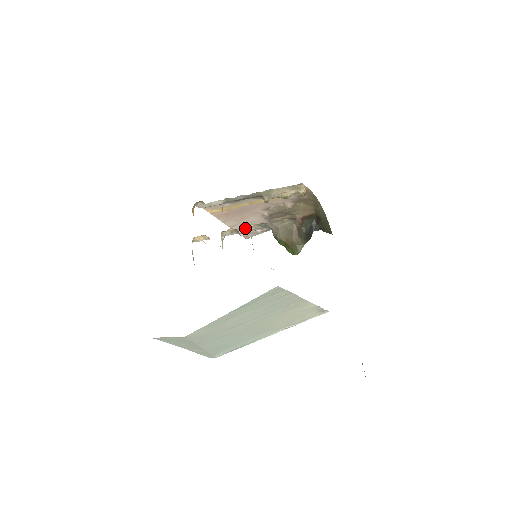
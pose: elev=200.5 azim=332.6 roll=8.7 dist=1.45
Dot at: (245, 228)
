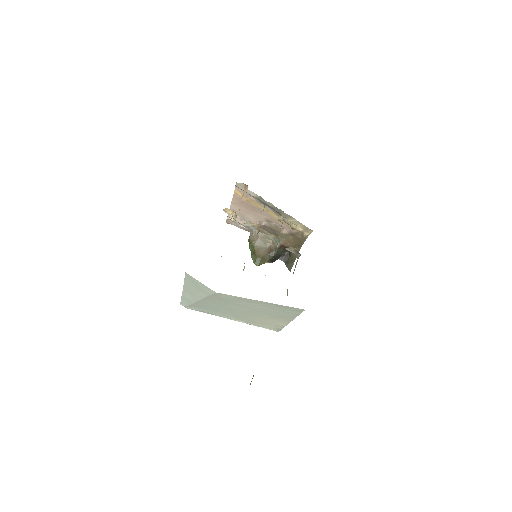
Dot at: (237, 217)
